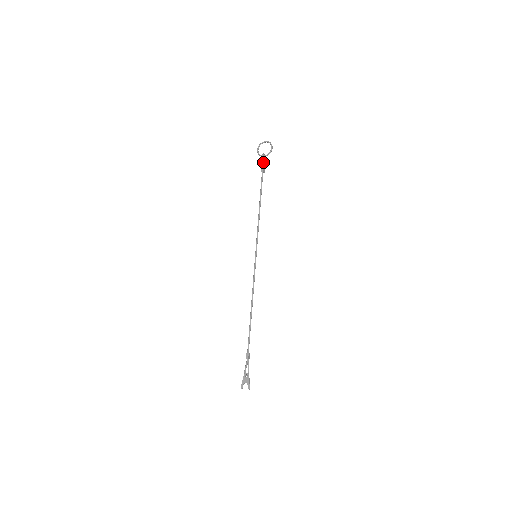
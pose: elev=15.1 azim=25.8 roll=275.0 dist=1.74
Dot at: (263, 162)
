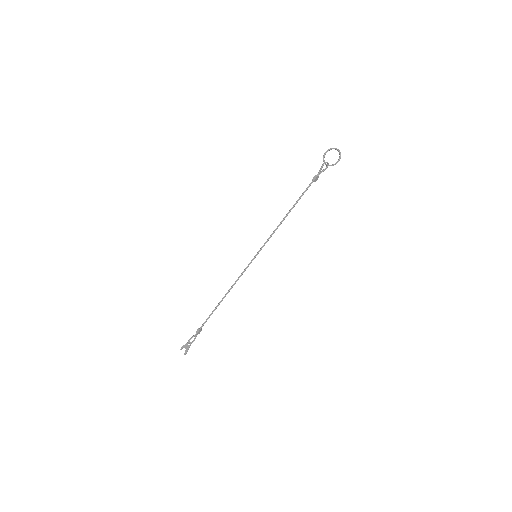
Dot at: (320, 171)
